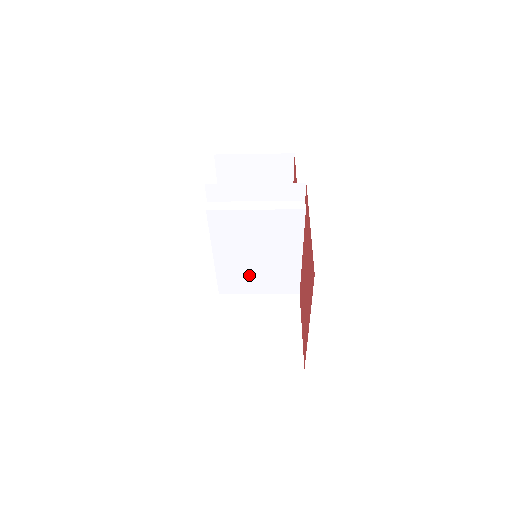
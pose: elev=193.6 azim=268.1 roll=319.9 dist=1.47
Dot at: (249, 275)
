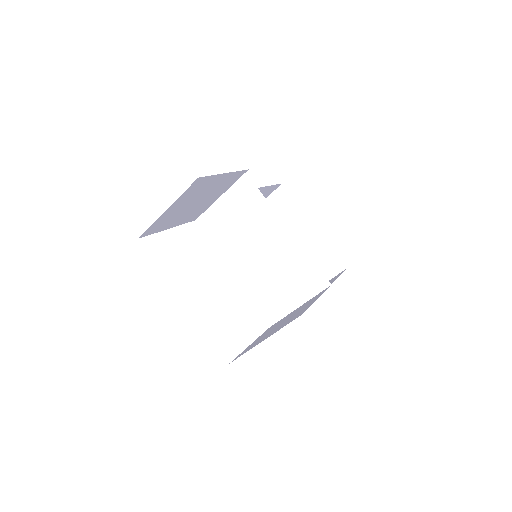
Dot at: (273, 287)
